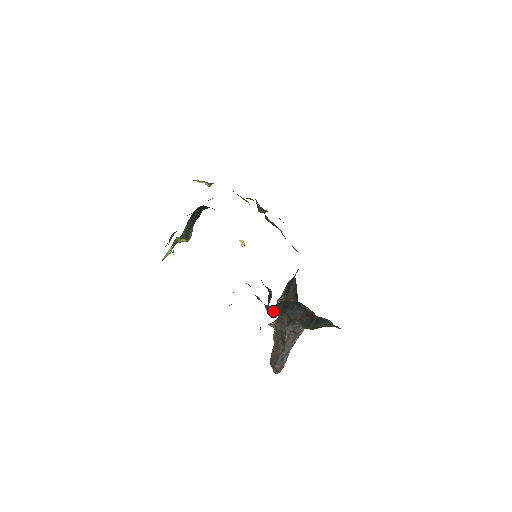
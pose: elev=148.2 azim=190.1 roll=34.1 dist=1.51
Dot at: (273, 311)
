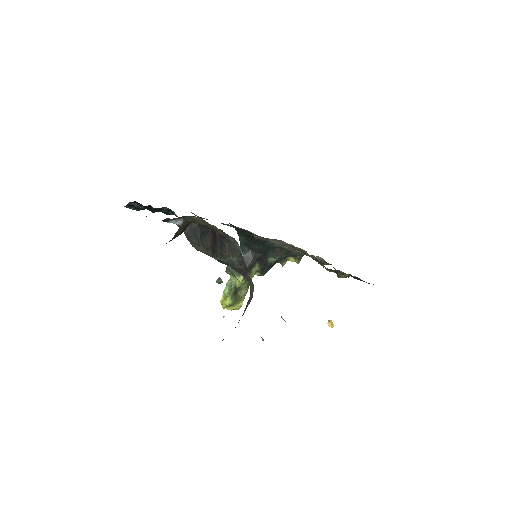
Dot at: (189, 238)
